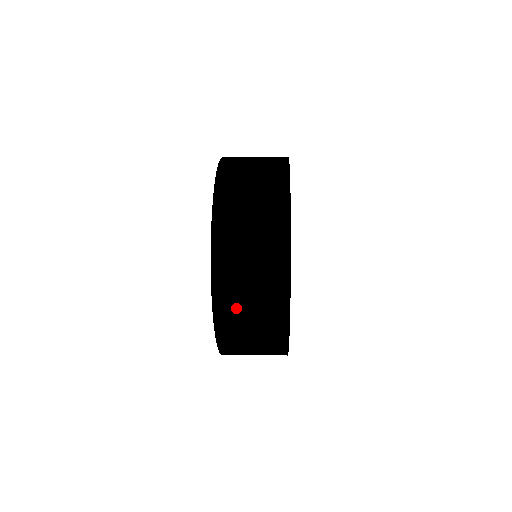
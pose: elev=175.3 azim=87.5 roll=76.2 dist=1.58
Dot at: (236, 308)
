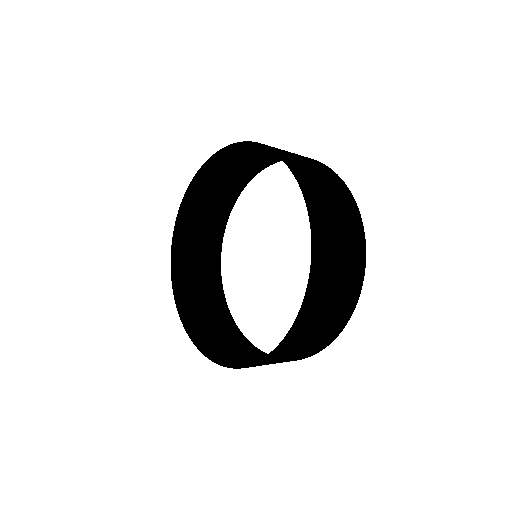
Dot at: (280, 359)
